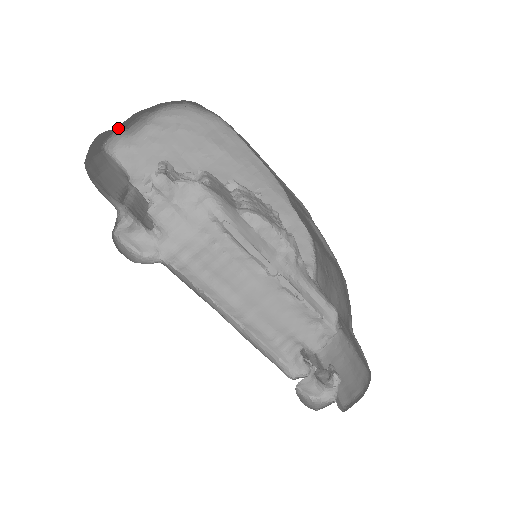
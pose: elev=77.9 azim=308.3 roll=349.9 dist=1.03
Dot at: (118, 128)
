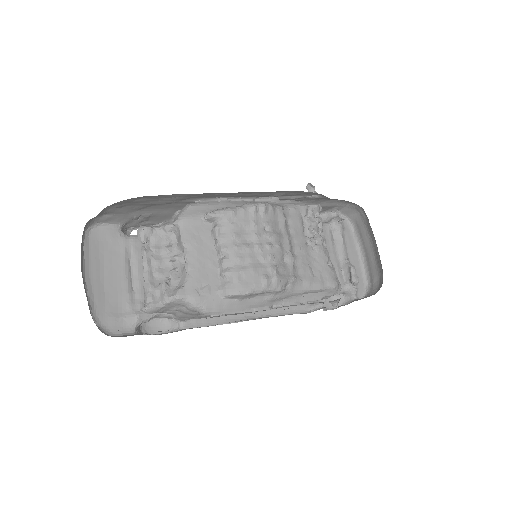
Dot at: occluded
